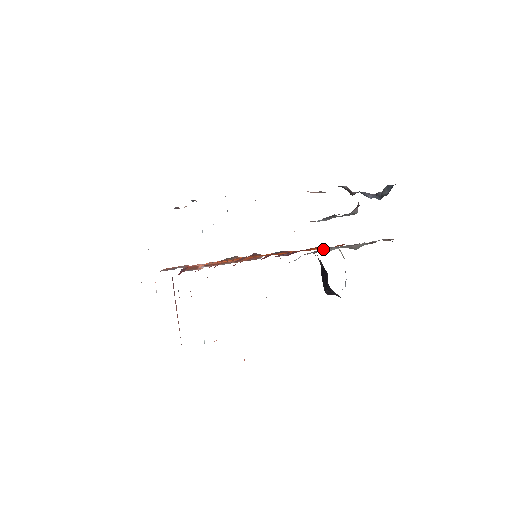
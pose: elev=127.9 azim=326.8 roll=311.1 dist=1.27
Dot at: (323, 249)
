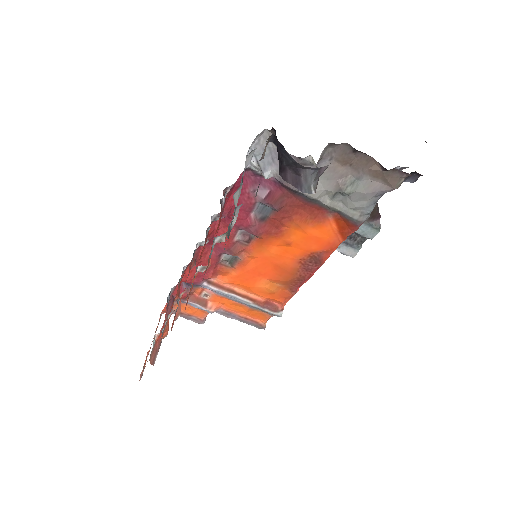
Dot at: occluded
